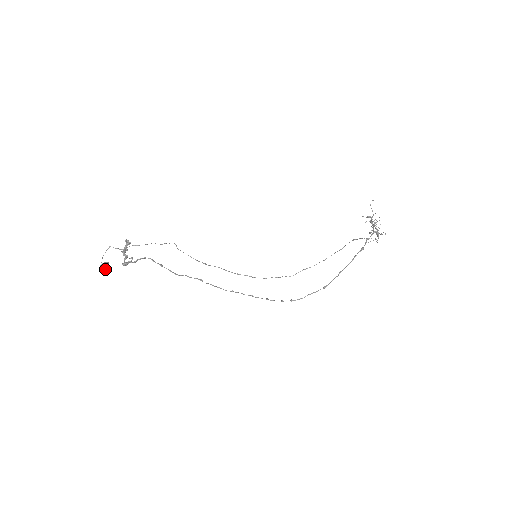
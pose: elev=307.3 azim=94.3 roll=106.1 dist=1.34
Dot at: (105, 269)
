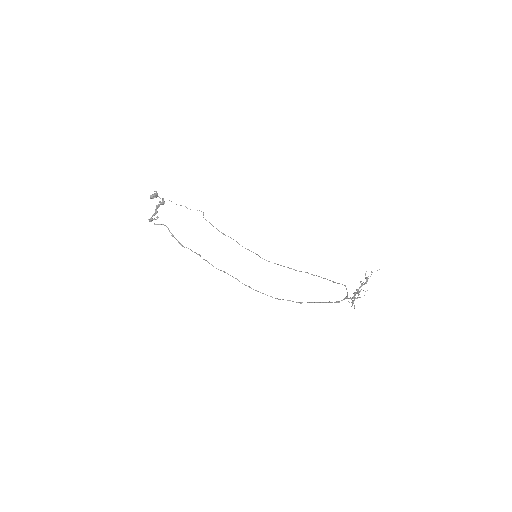
Dot at: (153, 198)
